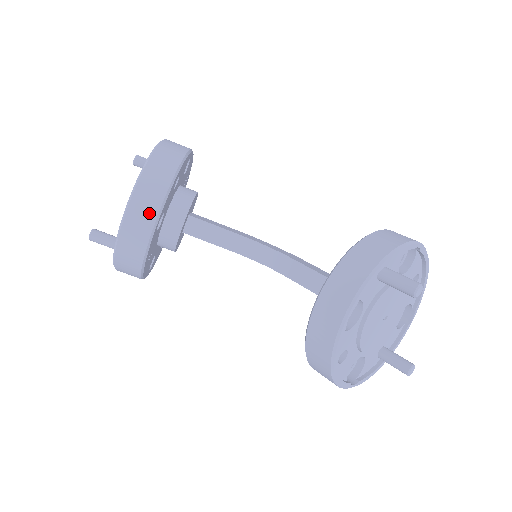
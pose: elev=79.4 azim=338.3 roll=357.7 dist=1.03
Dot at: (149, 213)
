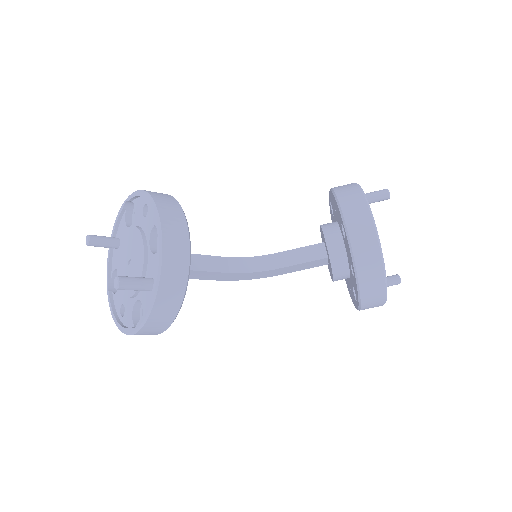
Dot at: (180, 226)
